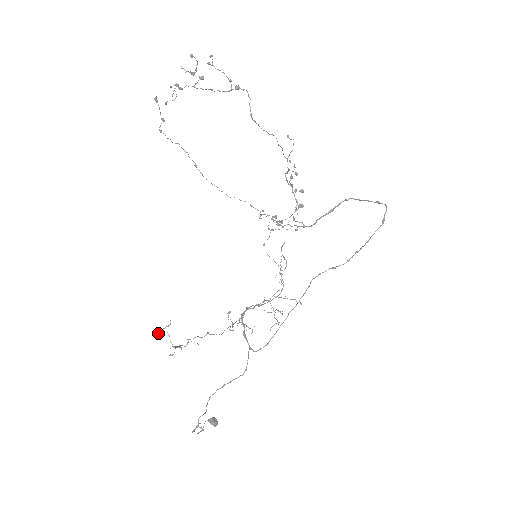
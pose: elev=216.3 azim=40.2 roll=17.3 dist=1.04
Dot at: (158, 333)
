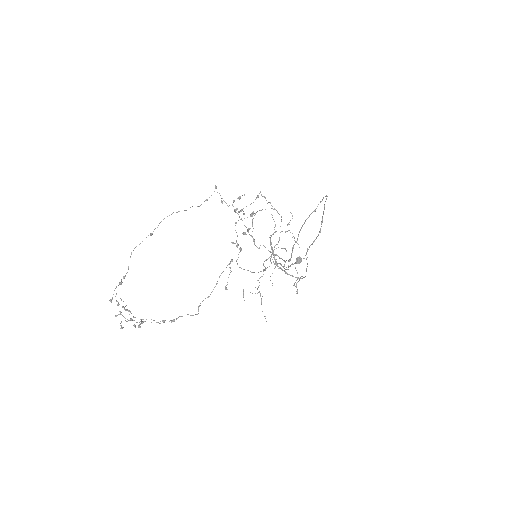
Dot at: (244, 300)
